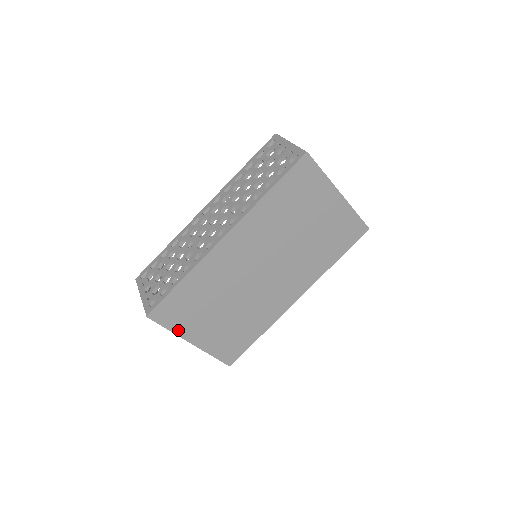
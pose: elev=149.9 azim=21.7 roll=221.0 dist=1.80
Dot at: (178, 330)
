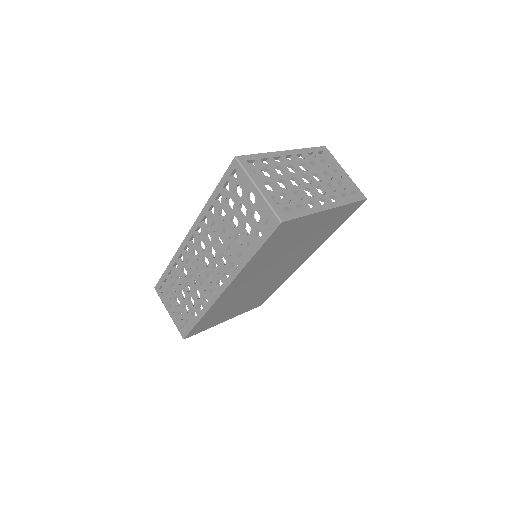
Dot at: (211, 326)
